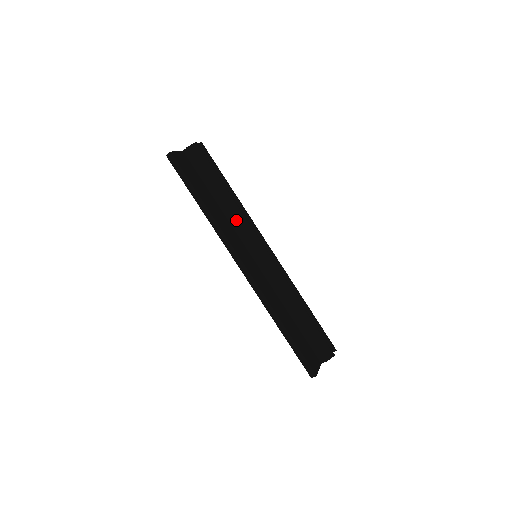
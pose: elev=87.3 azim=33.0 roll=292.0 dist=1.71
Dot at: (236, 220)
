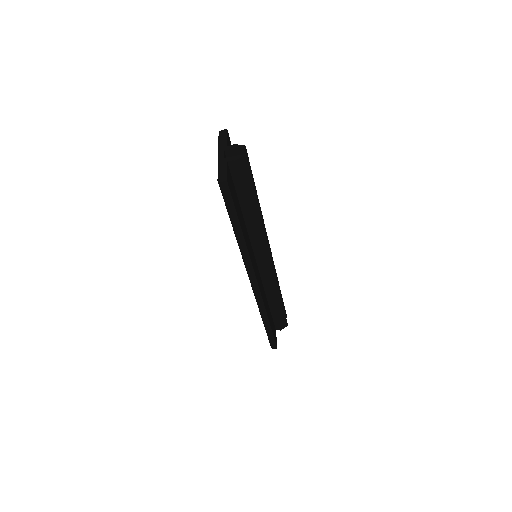
Dot at: (256, 235)
